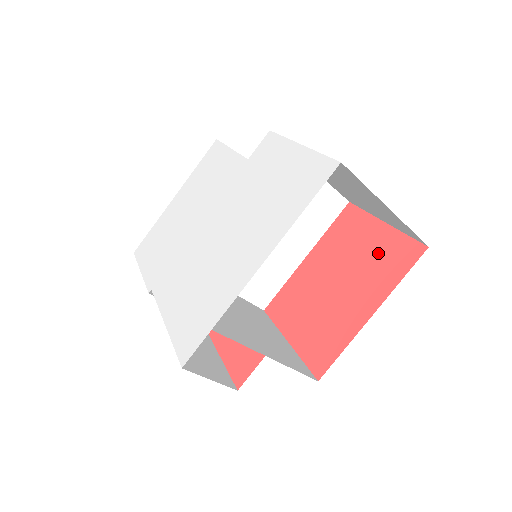
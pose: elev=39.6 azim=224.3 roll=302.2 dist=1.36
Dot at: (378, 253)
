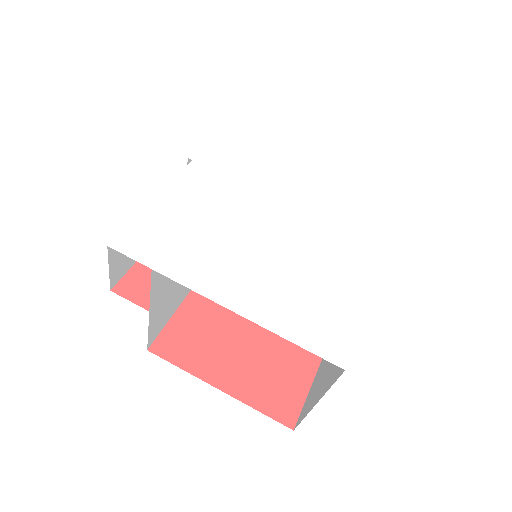
Dot at: (283, 377)
